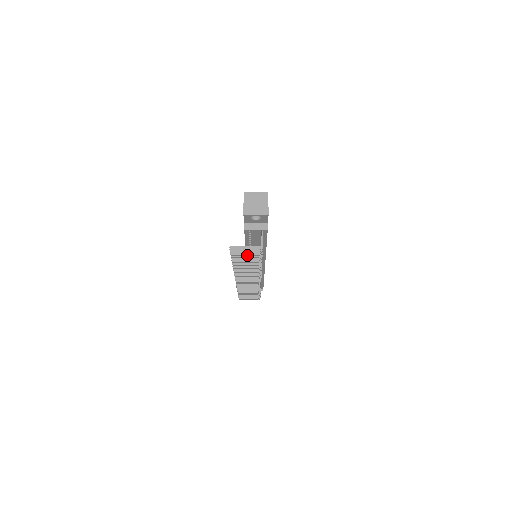
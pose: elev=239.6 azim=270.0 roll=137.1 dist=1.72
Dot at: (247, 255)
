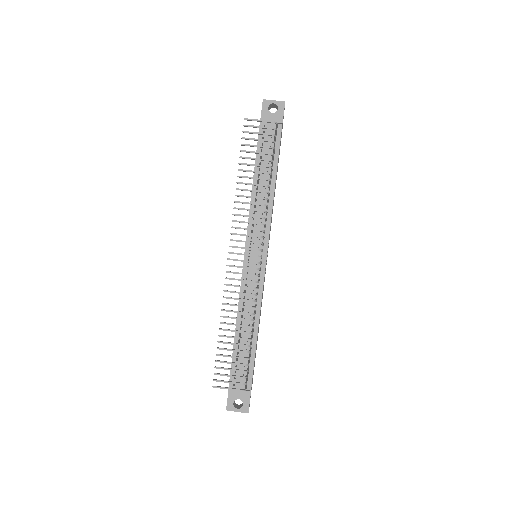
Dot at: (258, 145)
